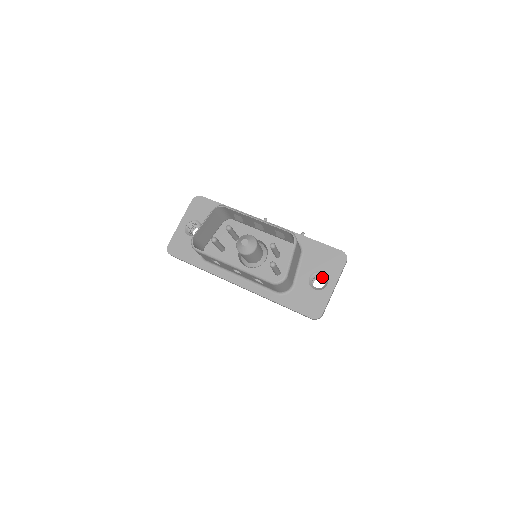
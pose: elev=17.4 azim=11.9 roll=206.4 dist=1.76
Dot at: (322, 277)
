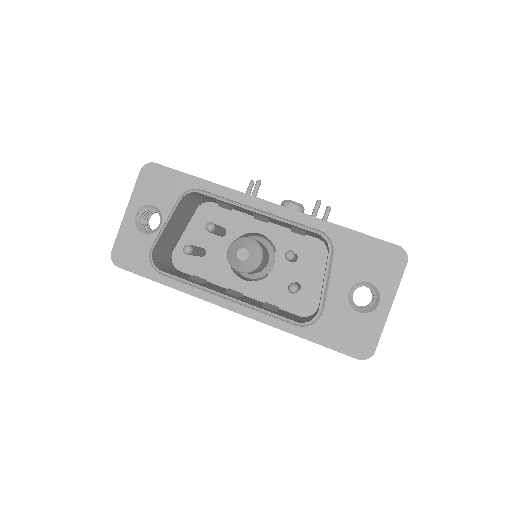
Dot at: occluded
